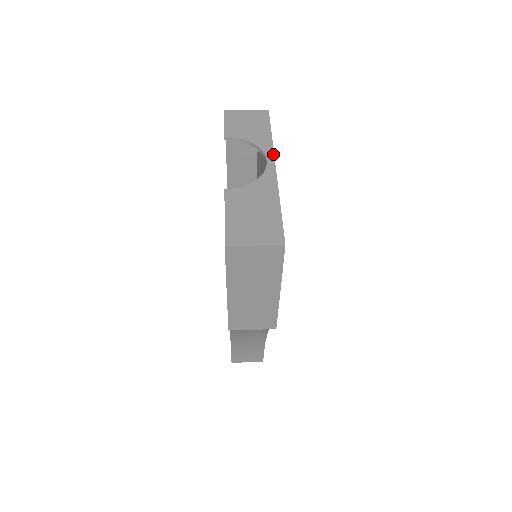
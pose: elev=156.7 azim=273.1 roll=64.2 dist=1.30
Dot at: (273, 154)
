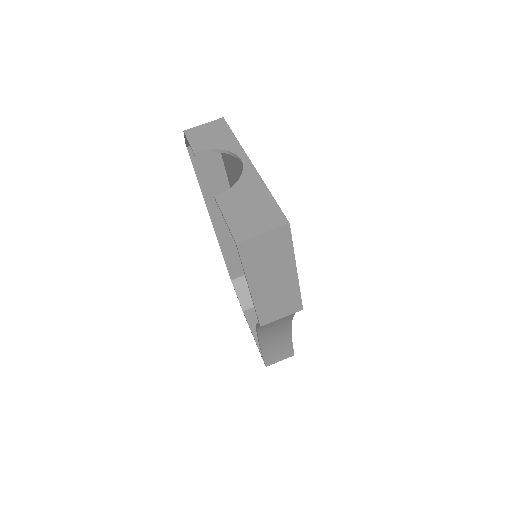
Dot at: (244, 152)
